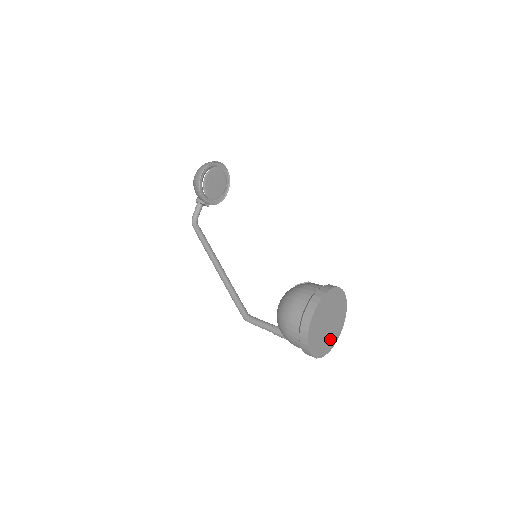
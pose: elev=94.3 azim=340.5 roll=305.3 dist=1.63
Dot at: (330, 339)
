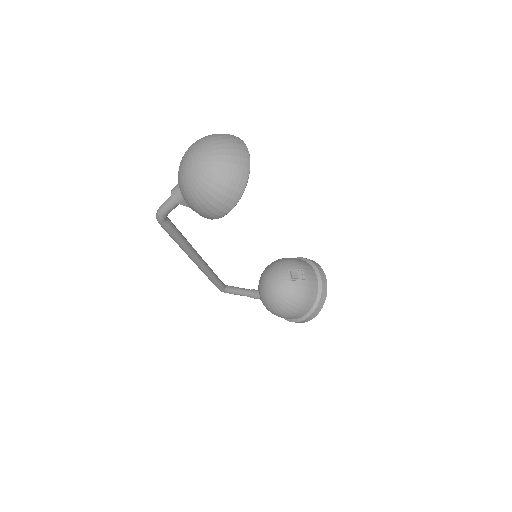
Dot at: occluded
